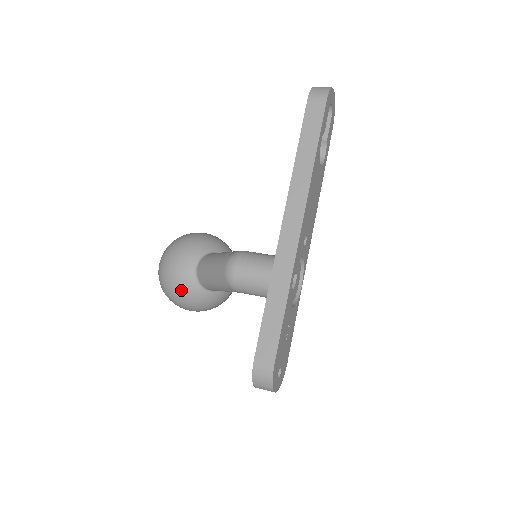
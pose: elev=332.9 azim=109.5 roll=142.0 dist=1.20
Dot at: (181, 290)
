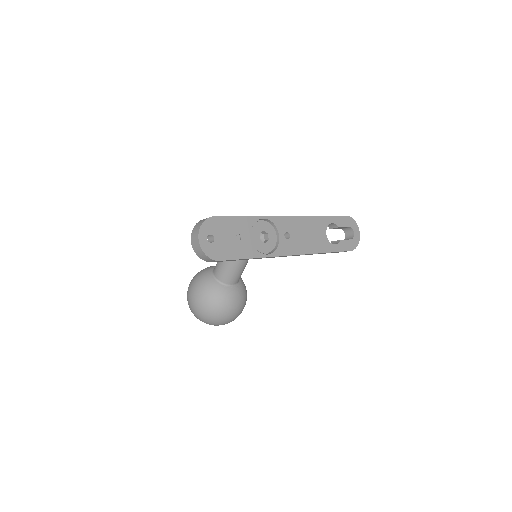
Dot at: (200, 273)
